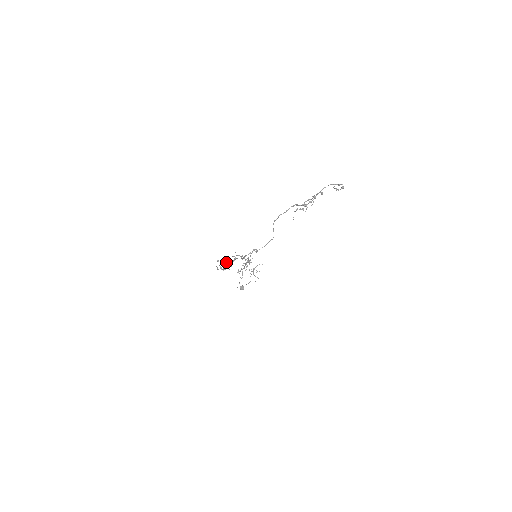
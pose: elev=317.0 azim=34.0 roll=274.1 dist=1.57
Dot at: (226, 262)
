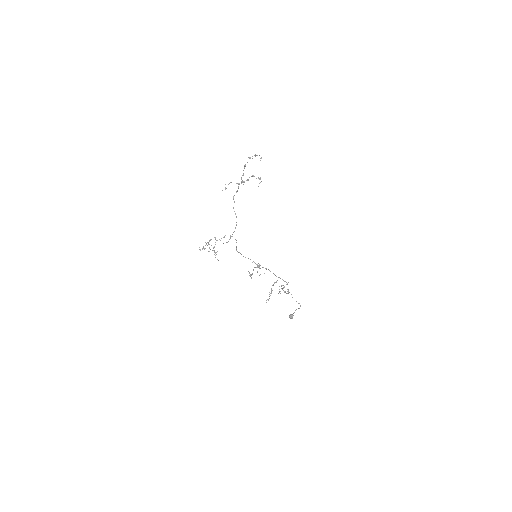
Dot at: (213, 248)
